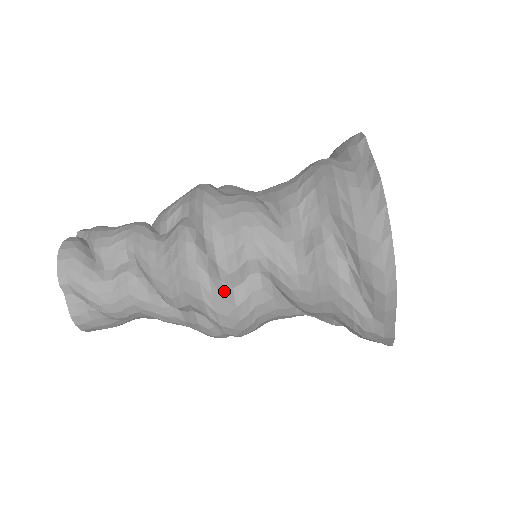
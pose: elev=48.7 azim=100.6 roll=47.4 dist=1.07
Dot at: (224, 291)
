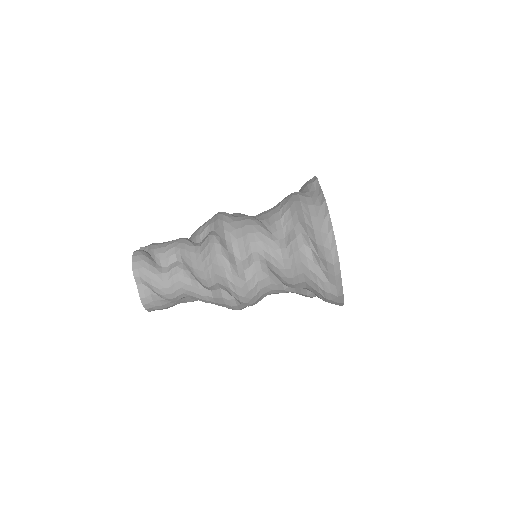
Dot at: (239, 272)
